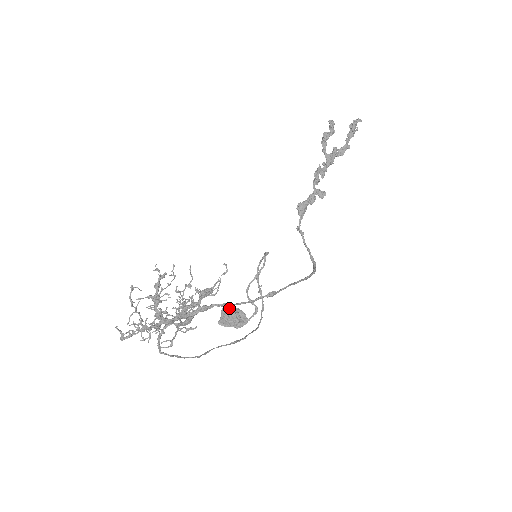
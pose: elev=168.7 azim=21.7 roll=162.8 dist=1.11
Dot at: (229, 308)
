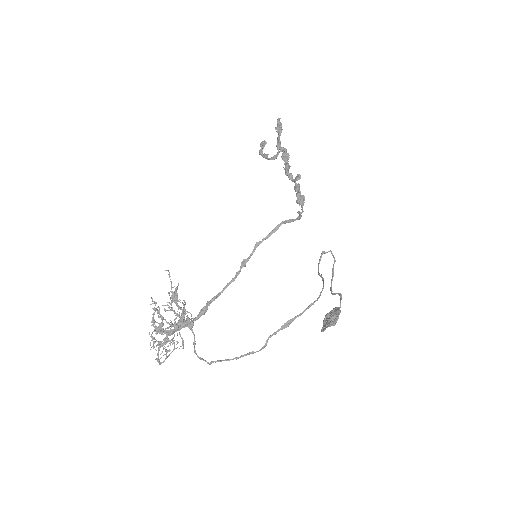
Dot at: occluded
